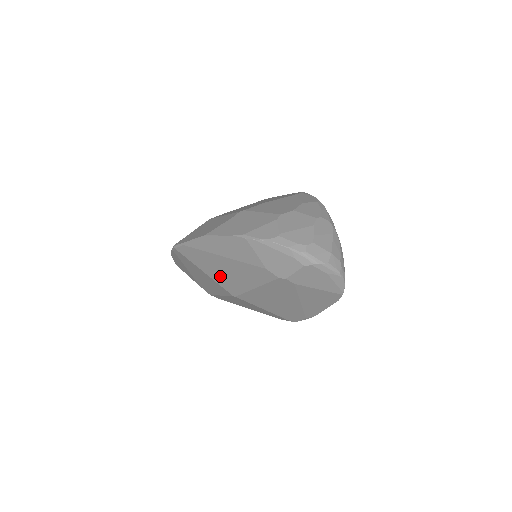
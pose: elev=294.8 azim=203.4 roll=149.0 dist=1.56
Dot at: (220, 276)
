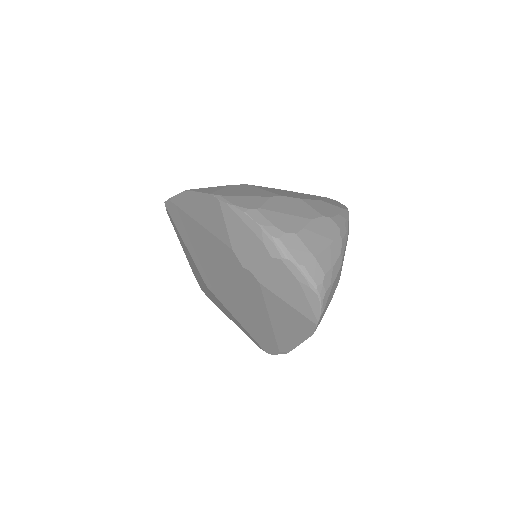
Dot at: (197, 254)
